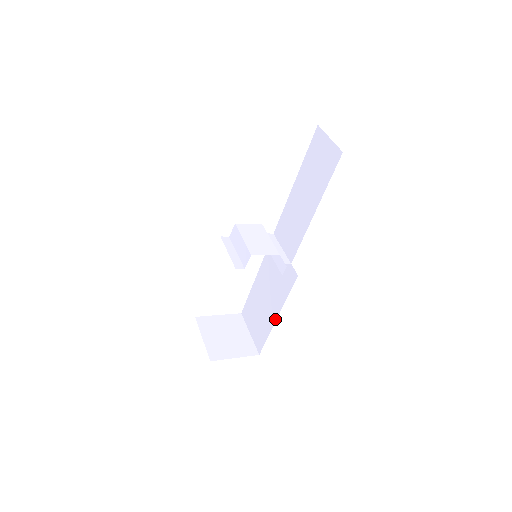
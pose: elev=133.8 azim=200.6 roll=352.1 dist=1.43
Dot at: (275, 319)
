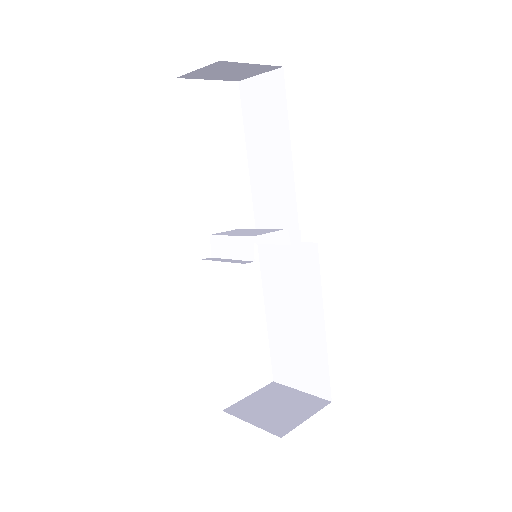
Dot at: (323, 329)
